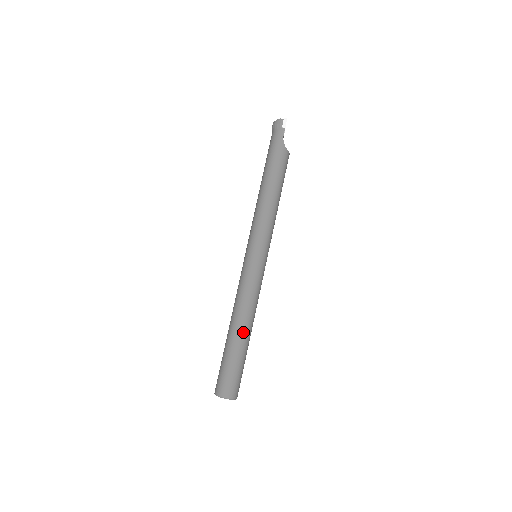
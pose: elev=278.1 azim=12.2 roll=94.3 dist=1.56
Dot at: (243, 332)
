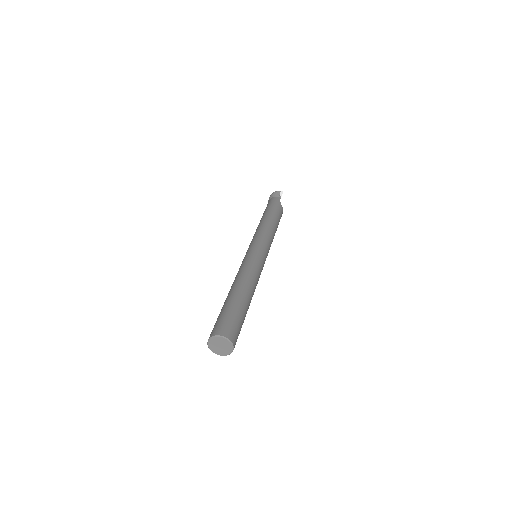
Dot at: (246, 293)
